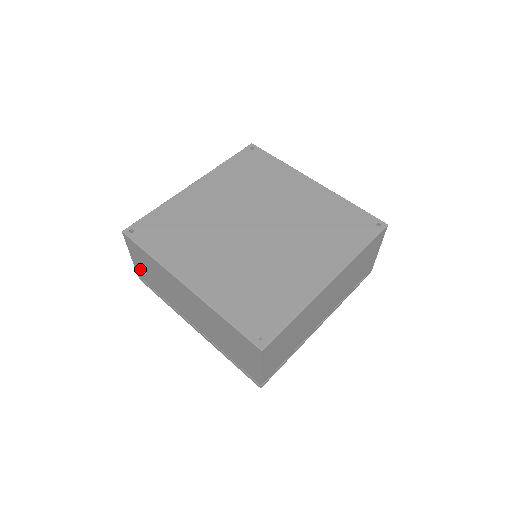
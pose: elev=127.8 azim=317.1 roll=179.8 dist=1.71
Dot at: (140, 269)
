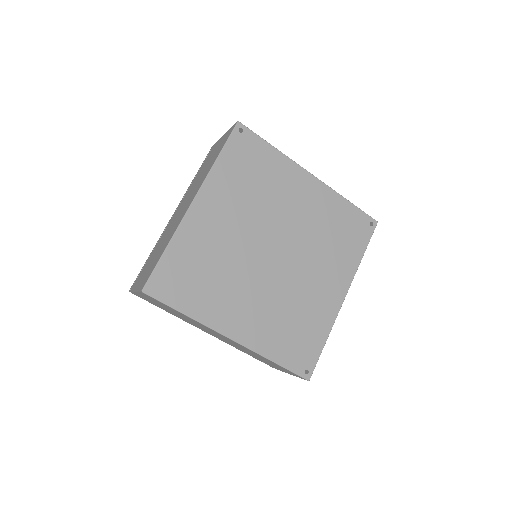
Dot at: occluded
